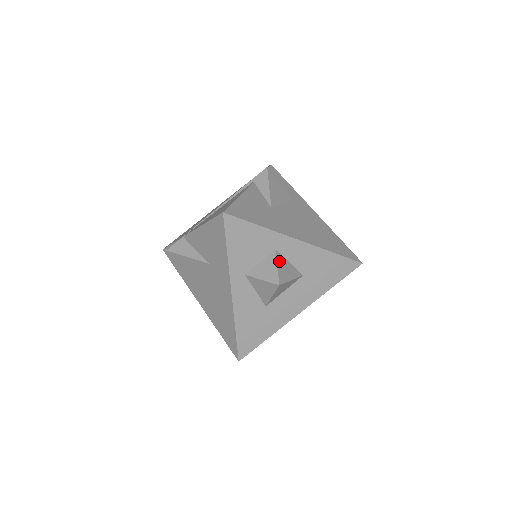
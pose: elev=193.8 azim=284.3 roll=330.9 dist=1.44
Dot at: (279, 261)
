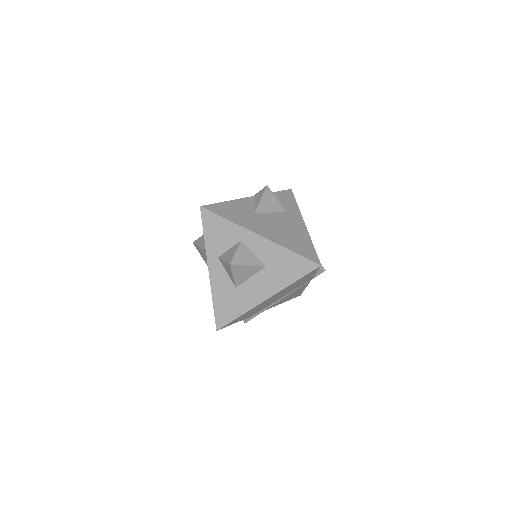
Dot at: (240, 249)
